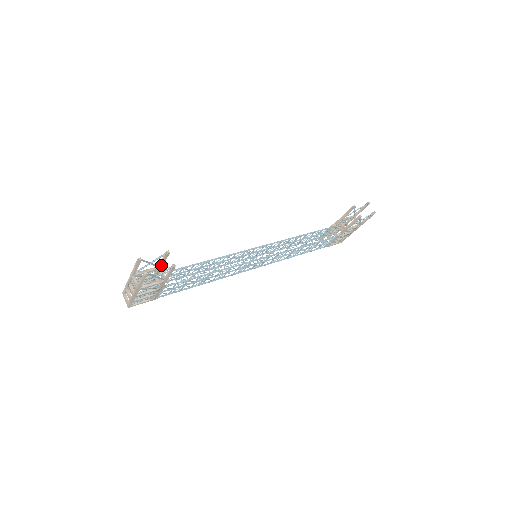
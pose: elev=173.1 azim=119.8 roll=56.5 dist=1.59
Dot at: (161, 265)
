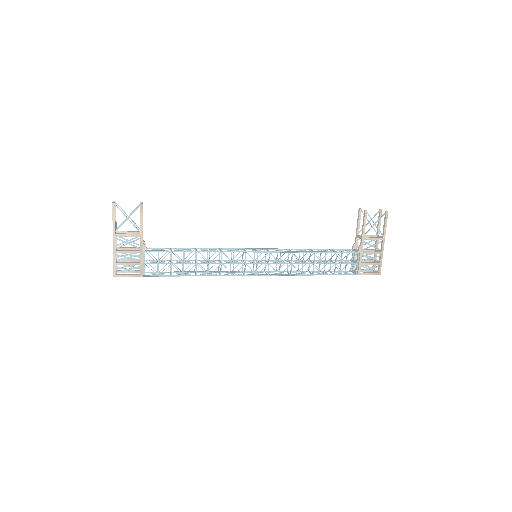
Dot at: occluded
